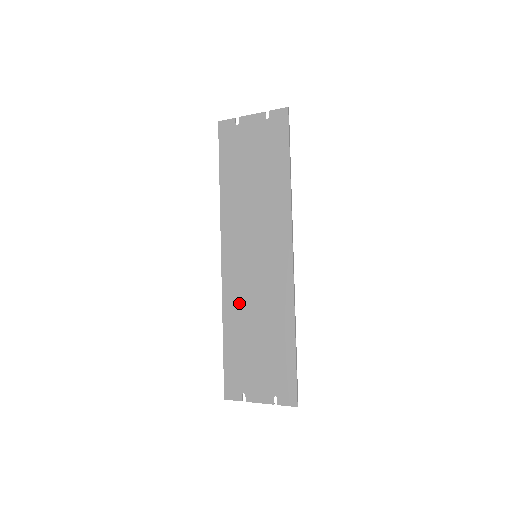
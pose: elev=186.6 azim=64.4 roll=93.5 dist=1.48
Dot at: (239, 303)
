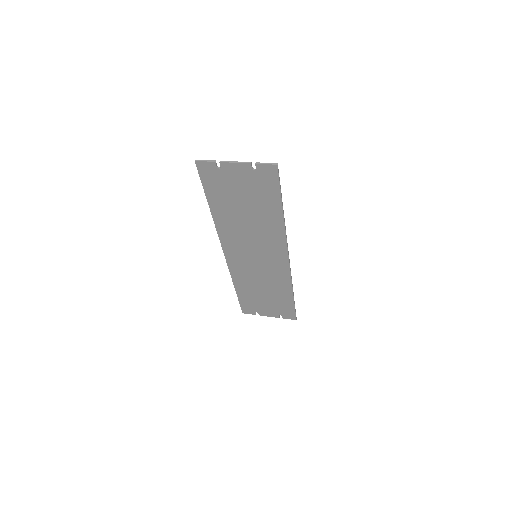
Dot at: (245, 277)
